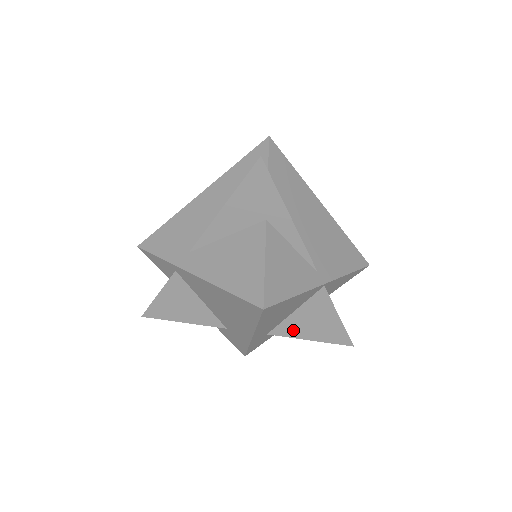
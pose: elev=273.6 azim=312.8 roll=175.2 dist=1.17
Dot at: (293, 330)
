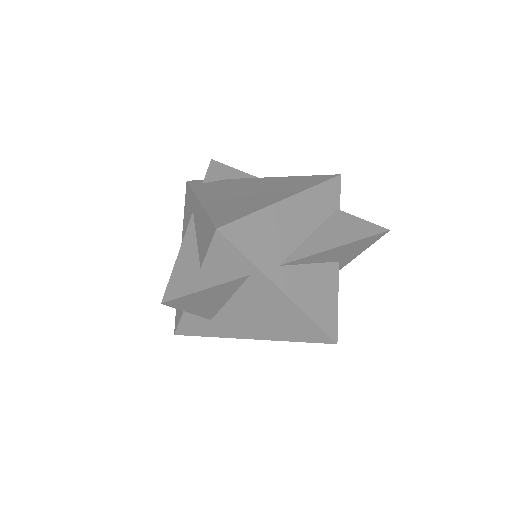
Dot at: occluded
